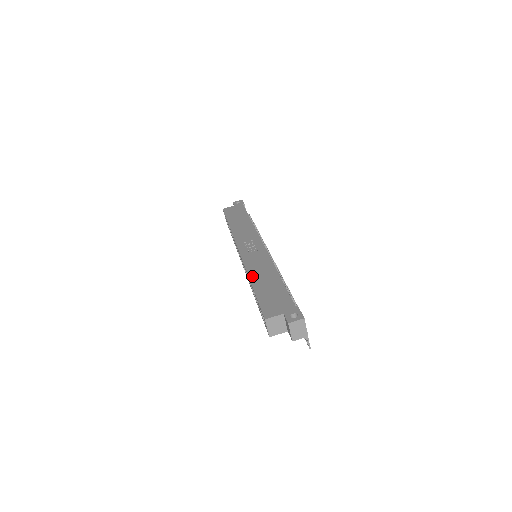
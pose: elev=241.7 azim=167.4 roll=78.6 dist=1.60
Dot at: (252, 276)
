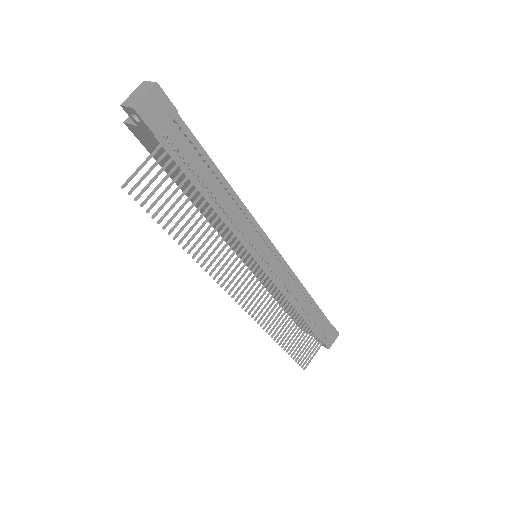
Dot at: occluded
